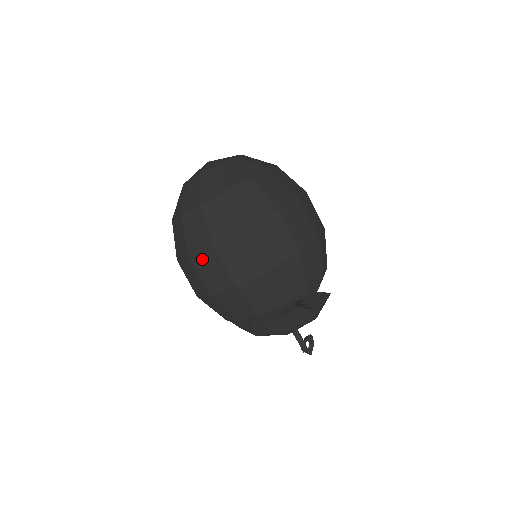
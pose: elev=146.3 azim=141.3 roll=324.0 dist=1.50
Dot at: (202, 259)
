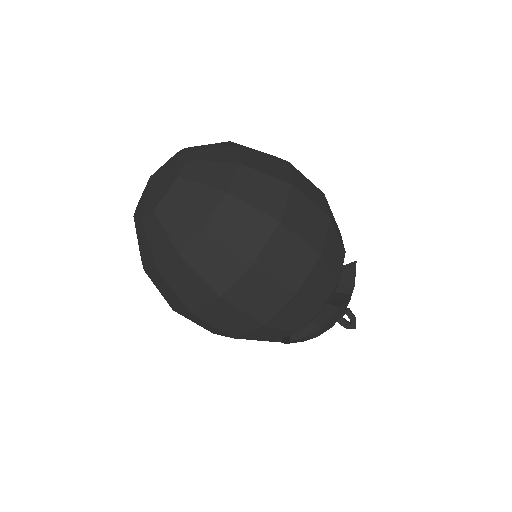
Dot at: (210, 312)
